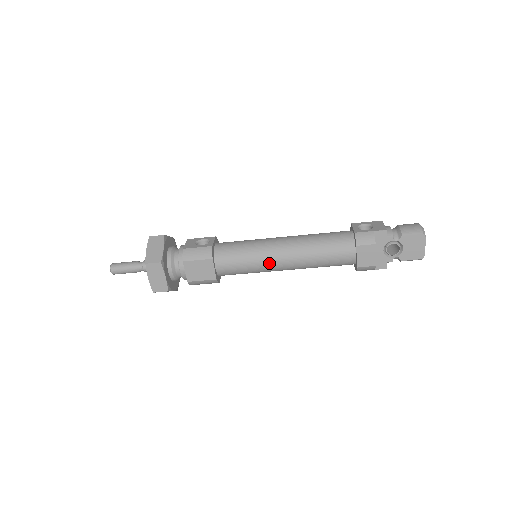
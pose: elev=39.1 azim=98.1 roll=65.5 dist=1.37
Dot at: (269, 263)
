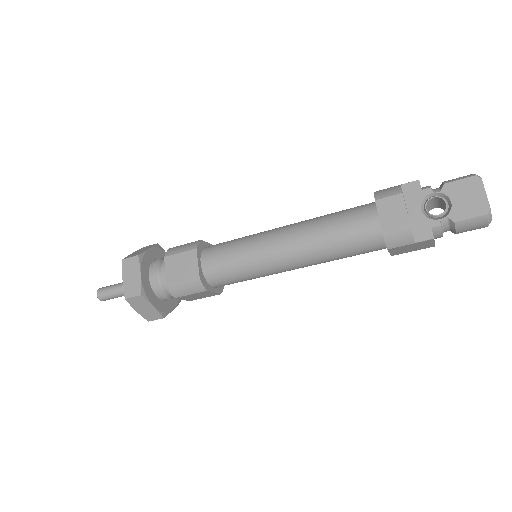
Dot at: (264, 248)
